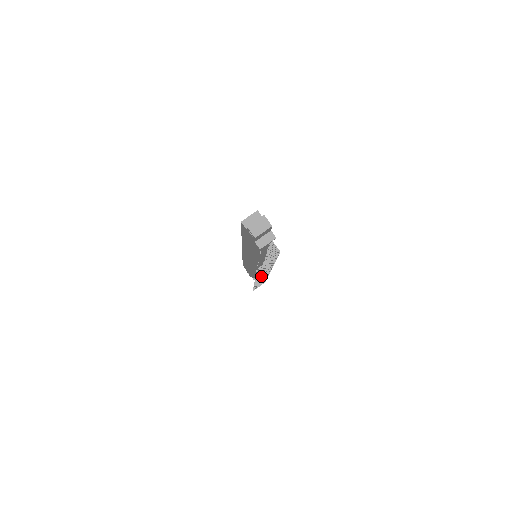
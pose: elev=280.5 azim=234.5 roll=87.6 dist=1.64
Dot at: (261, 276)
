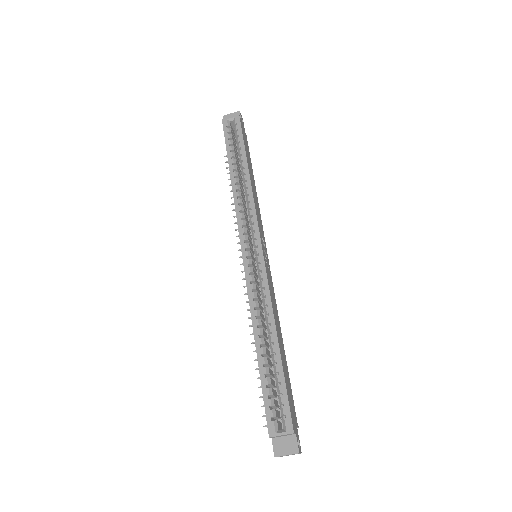
Dot at: occluded
